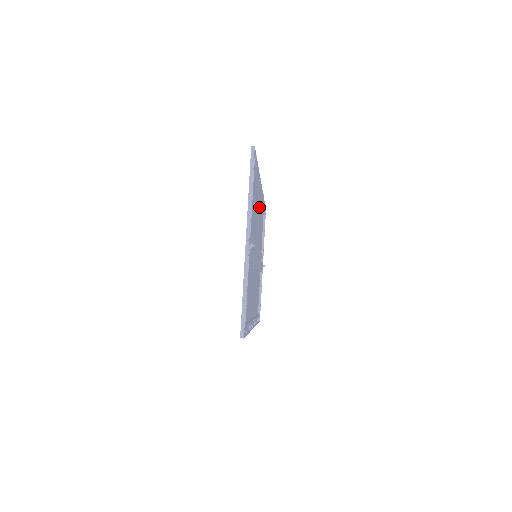
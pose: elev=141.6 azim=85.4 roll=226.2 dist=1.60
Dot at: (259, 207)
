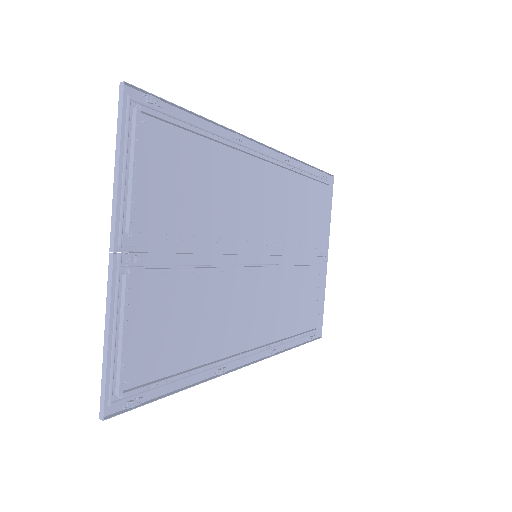
Dot at: (275, 178)
